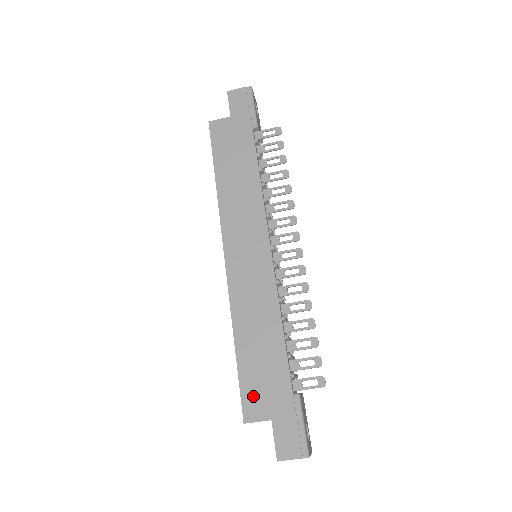
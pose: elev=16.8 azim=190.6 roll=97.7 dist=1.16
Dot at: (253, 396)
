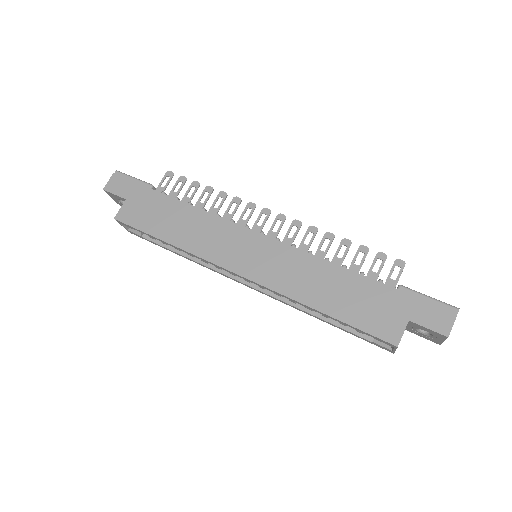
Dot at: (378, 324)
